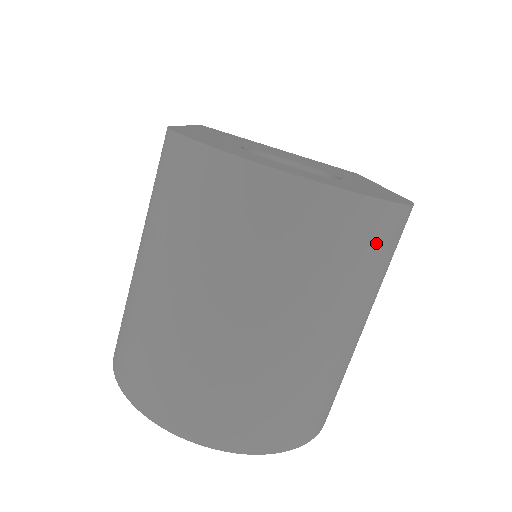
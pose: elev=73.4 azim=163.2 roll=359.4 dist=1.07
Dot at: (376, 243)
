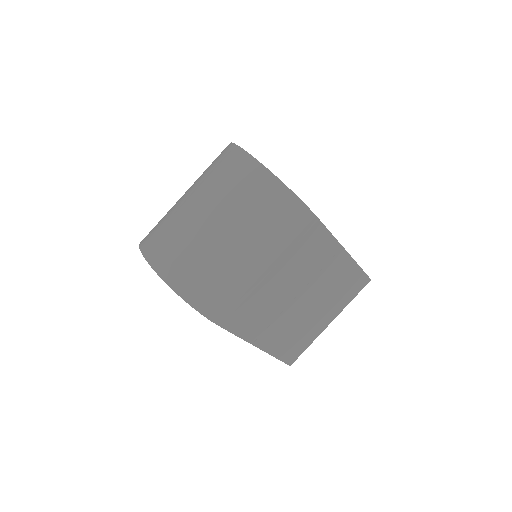
Dot at: (261, 193)
